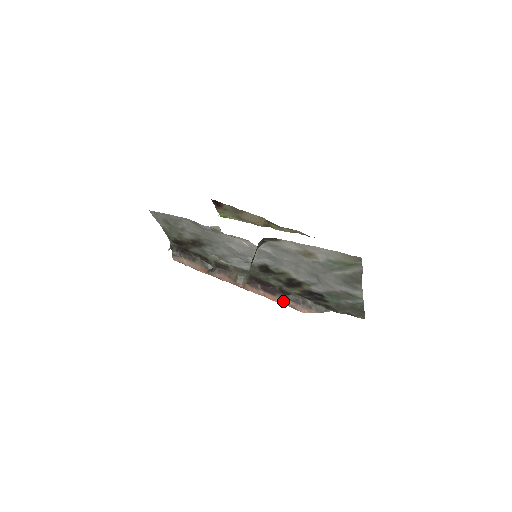
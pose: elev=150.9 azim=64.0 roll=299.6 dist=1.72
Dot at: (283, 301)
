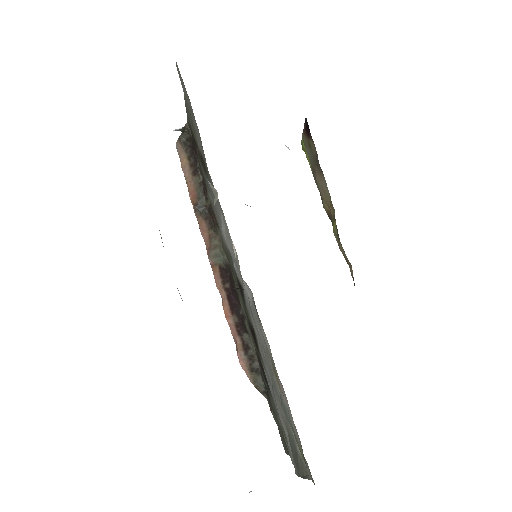
Dot at: (234, 329)
